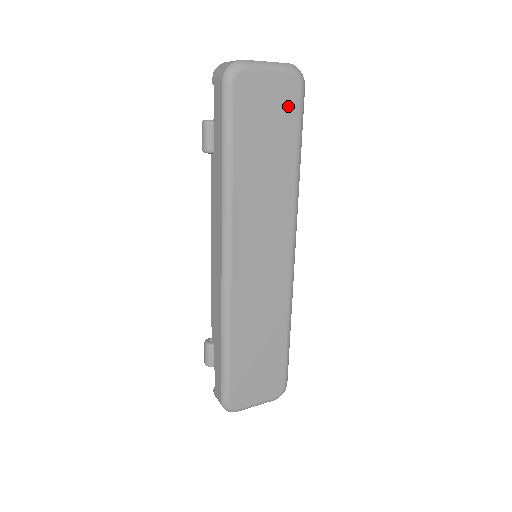
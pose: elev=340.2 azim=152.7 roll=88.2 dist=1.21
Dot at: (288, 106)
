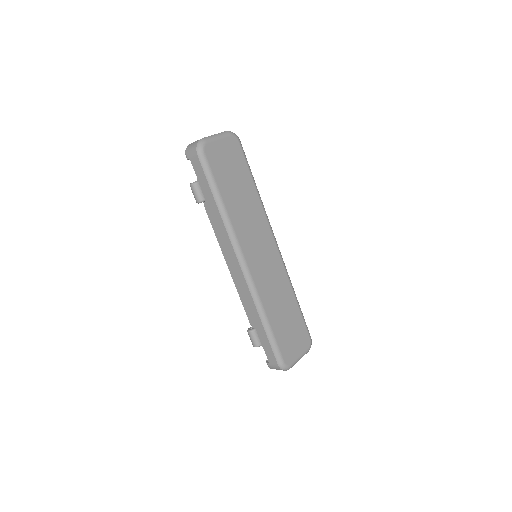
Dot at: (237, 155)
